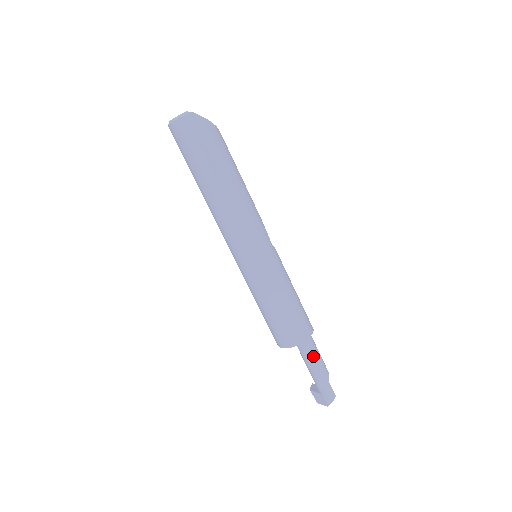
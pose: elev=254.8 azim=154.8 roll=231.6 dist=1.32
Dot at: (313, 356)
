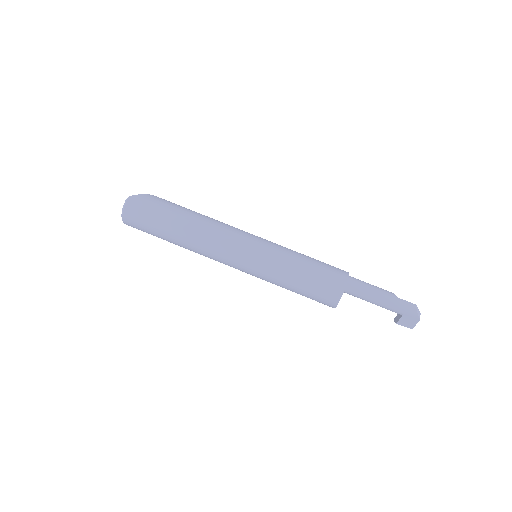
Dot at: (365, 288)
